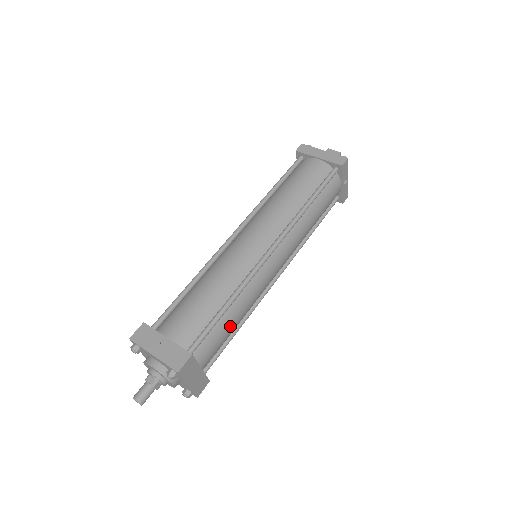
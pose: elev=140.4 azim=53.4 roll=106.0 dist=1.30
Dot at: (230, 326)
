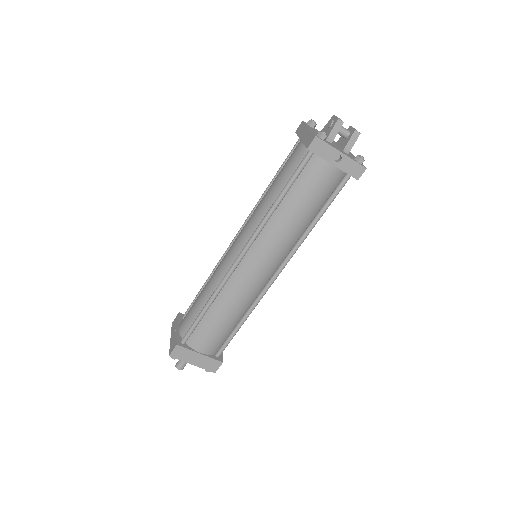
Dot at: (218, 323)
